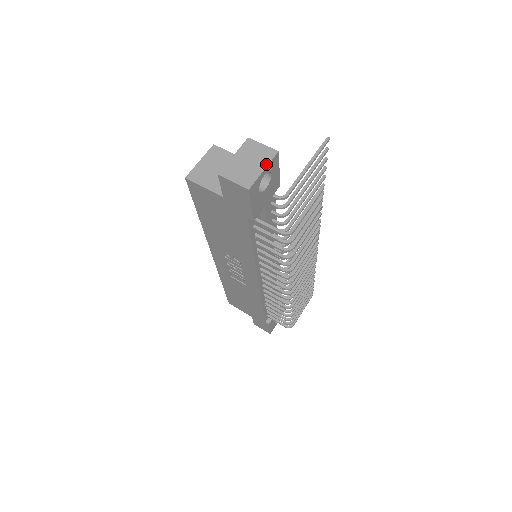
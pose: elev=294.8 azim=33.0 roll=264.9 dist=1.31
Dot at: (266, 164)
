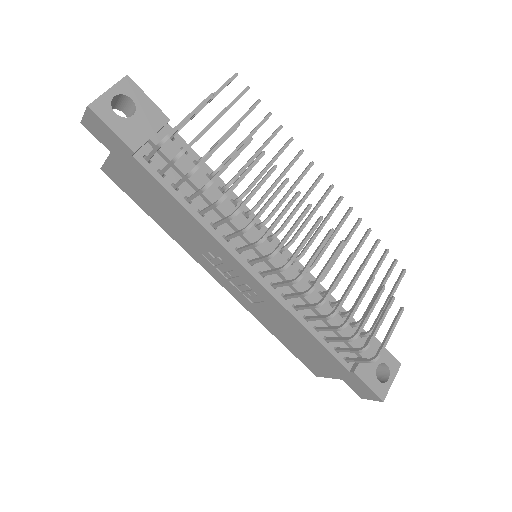
Dot at: (112, 87)
